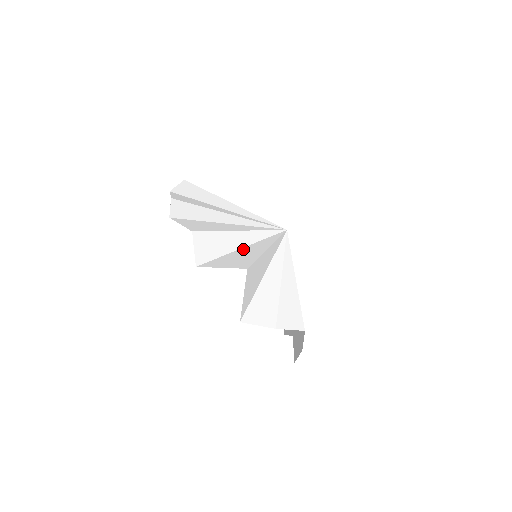
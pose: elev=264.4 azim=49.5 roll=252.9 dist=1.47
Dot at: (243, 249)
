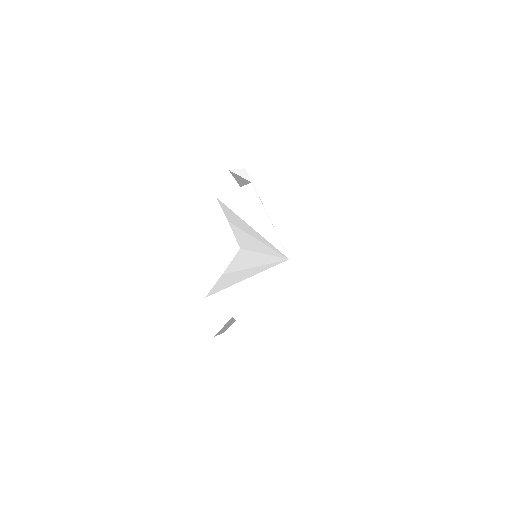
Dot at: occluded
